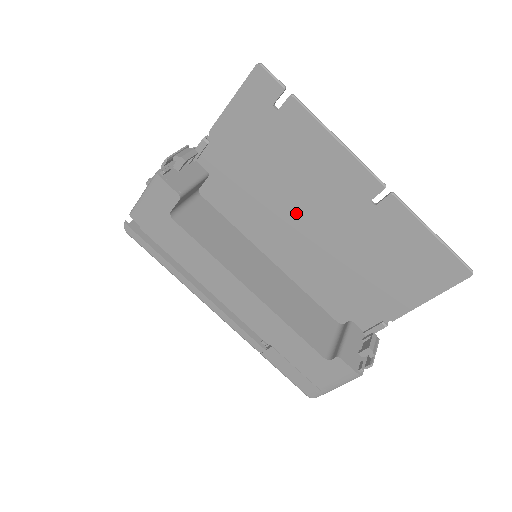
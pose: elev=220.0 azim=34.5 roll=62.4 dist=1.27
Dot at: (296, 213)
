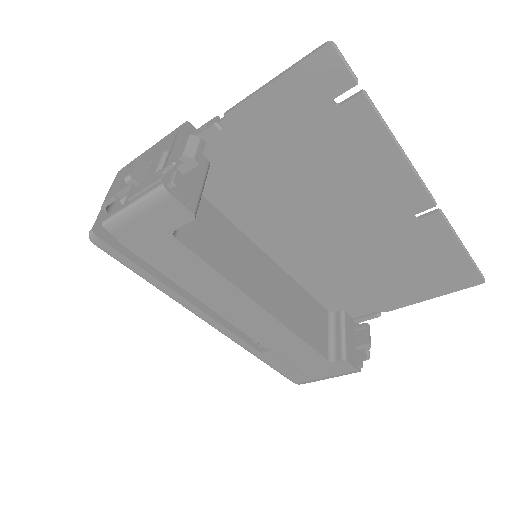
Dot at: (319, 217)
